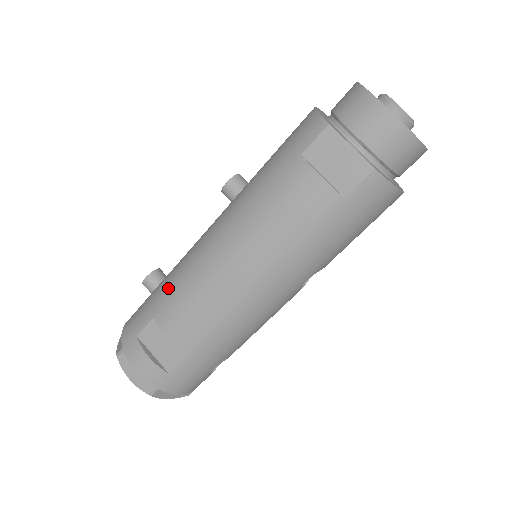
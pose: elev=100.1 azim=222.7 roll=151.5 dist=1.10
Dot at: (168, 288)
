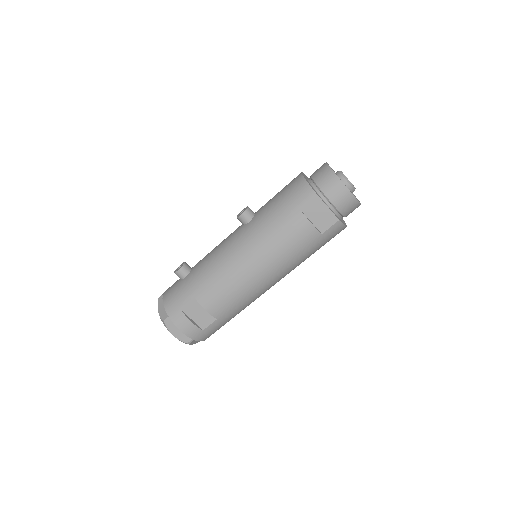
Dot at: (204, 279)
